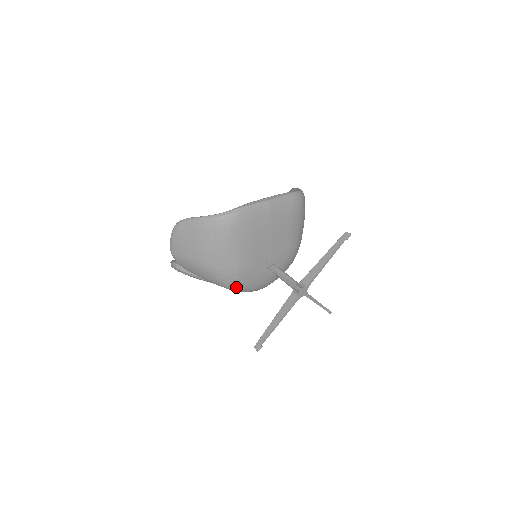
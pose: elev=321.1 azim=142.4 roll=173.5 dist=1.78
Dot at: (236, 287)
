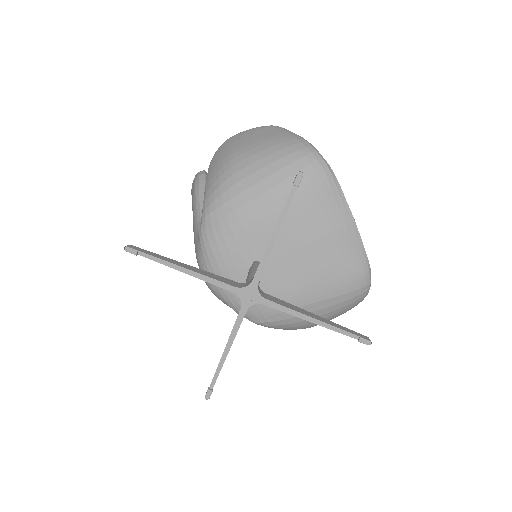
Dot at: (210, 223)
